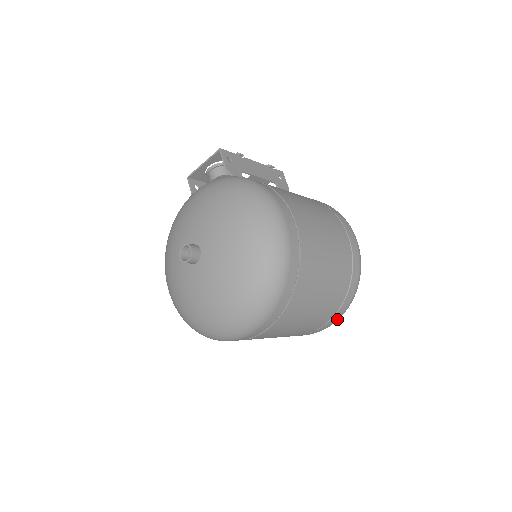
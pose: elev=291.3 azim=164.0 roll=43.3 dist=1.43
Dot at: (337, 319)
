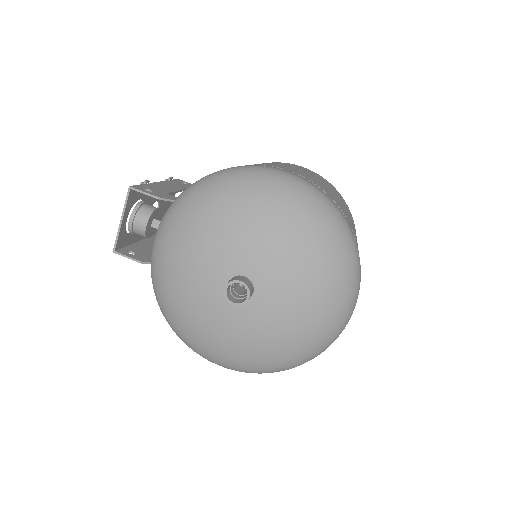
Dot at: occluded
